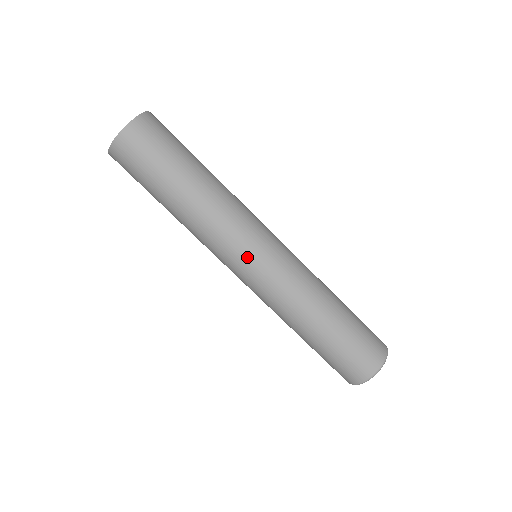
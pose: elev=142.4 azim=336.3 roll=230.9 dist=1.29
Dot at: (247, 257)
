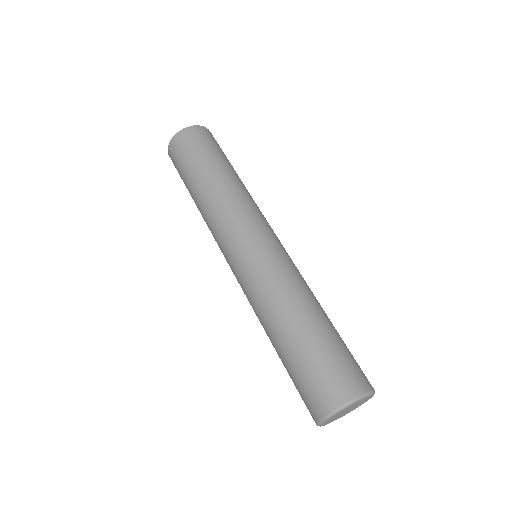
Dot at: (230, 250)
